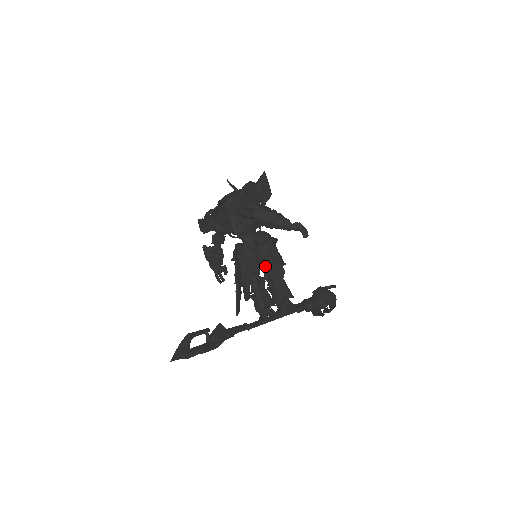
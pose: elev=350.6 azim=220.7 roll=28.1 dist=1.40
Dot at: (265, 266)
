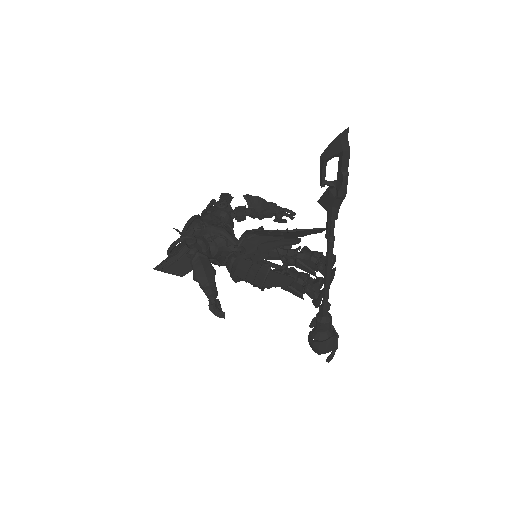
Dot at: occluded
